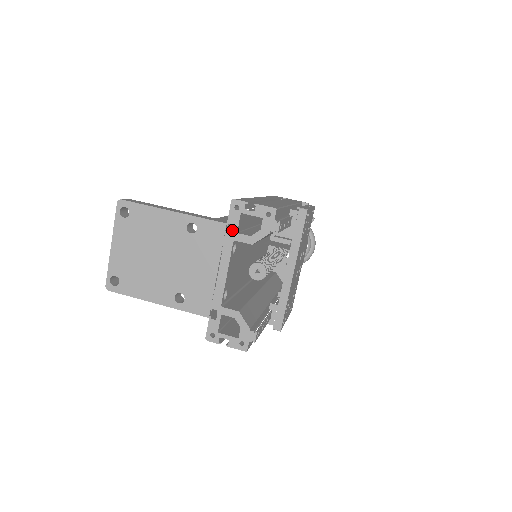
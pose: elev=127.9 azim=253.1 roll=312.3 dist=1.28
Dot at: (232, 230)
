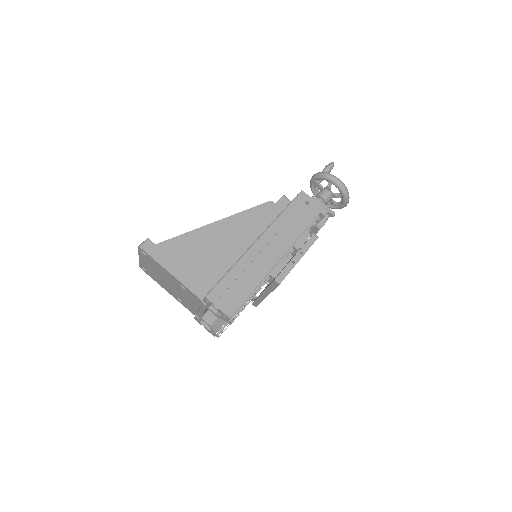
Dot at: occluded
